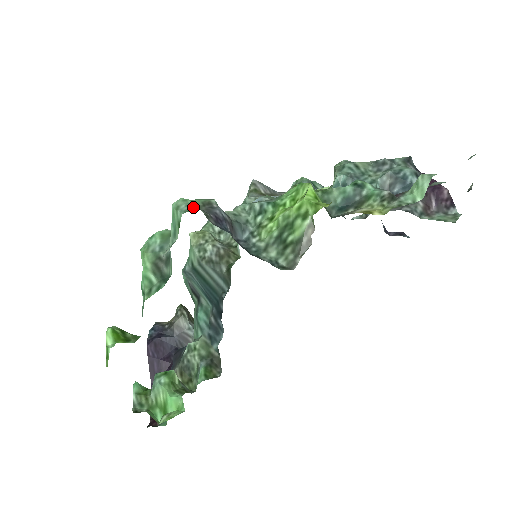
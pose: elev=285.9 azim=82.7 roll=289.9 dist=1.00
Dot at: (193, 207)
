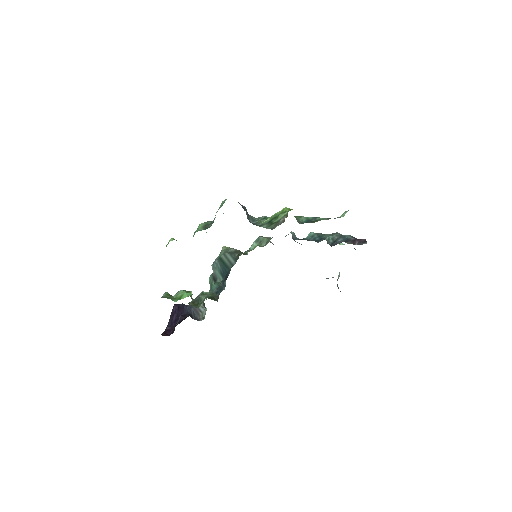
Dot at: occluded
